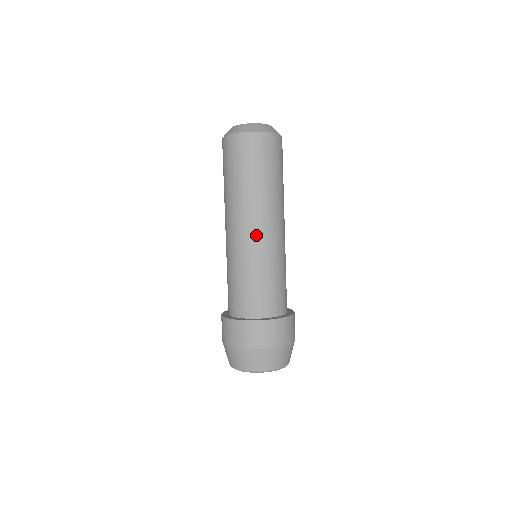
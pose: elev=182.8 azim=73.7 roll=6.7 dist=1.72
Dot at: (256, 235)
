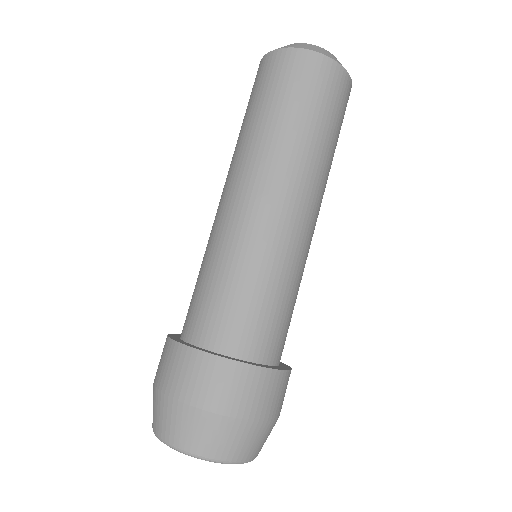
Dot at: (247, 206)
